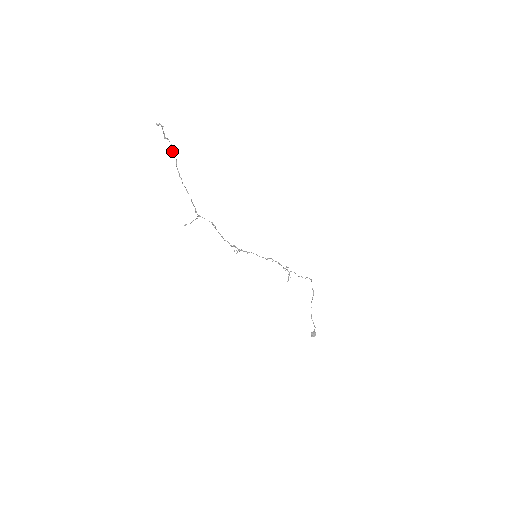
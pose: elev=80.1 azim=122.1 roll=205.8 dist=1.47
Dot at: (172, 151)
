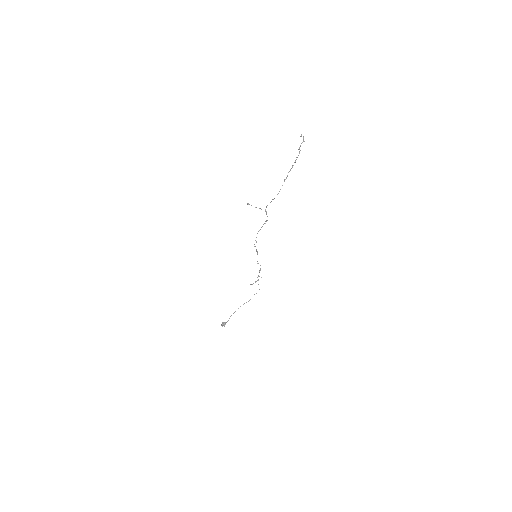
Dot at: (295, 161)
